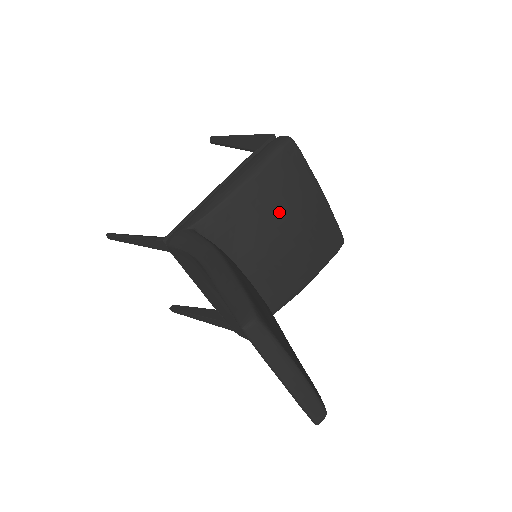
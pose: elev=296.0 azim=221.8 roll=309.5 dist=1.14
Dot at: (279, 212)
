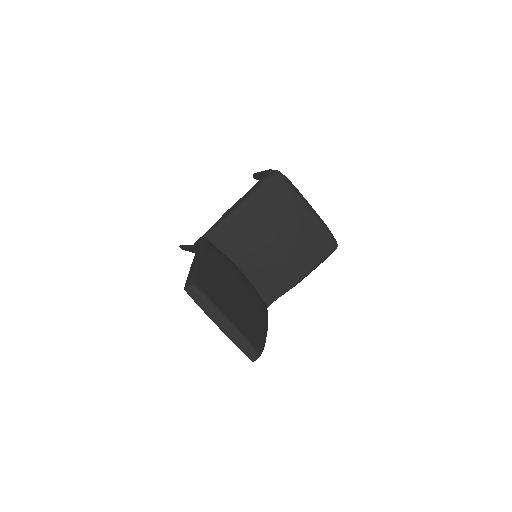
Dot at: (267, 224)
